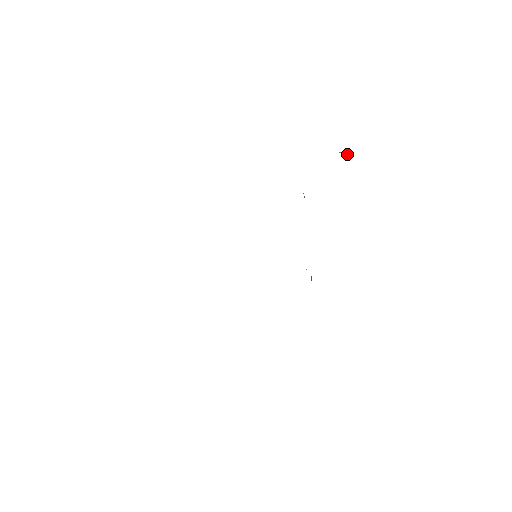
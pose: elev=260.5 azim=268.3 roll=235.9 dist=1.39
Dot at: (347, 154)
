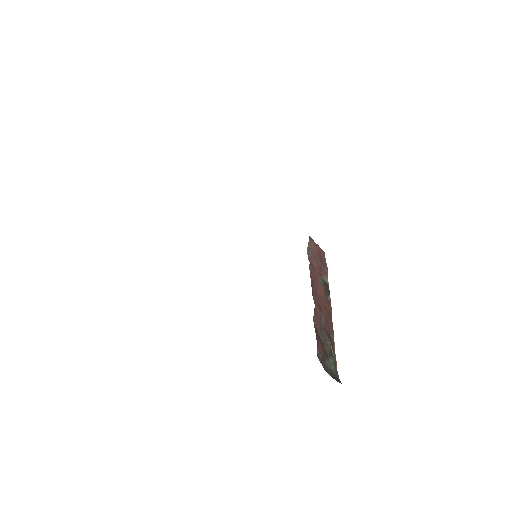
Dot at: occluded
